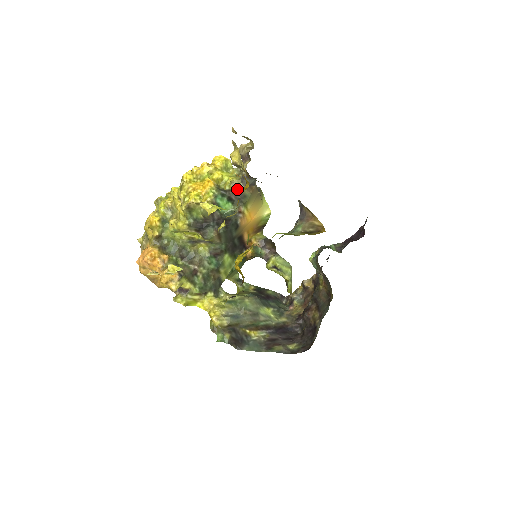
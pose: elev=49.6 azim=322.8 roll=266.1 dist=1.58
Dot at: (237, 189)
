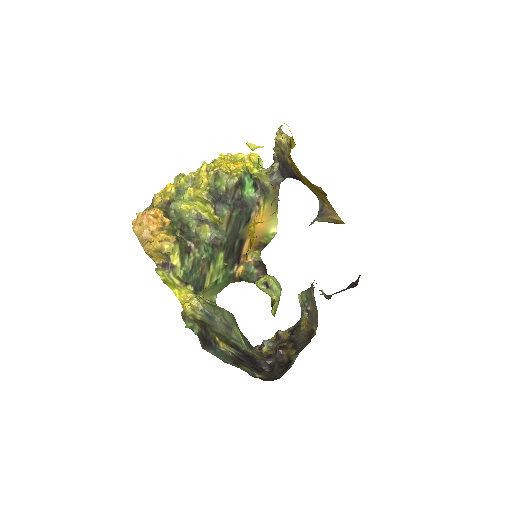
Dot at: (263, 181)
